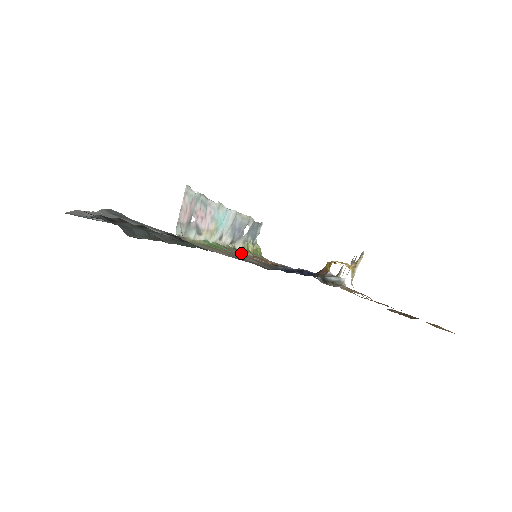
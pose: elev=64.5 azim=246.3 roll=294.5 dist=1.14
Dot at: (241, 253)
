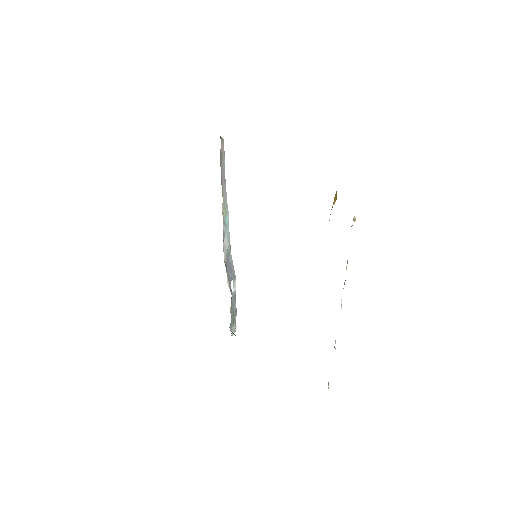
Dot at: occluded
